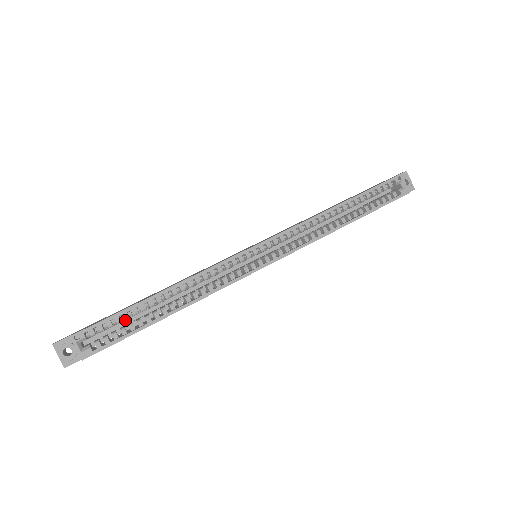
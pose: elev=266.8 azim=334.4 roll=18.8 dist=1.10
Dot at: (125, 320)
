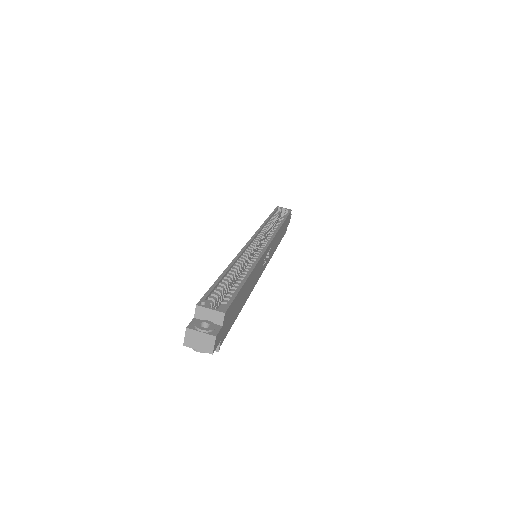
Dot at: occluded
